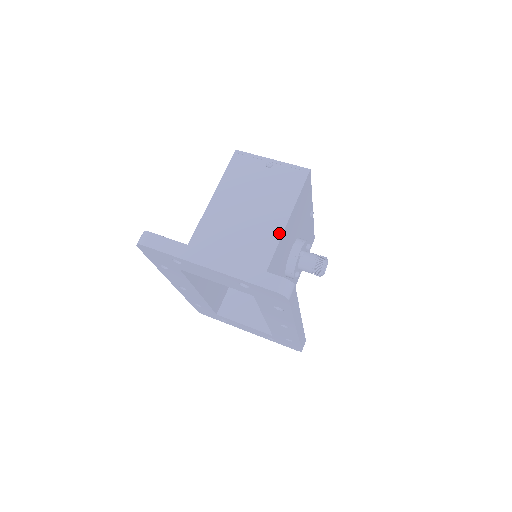
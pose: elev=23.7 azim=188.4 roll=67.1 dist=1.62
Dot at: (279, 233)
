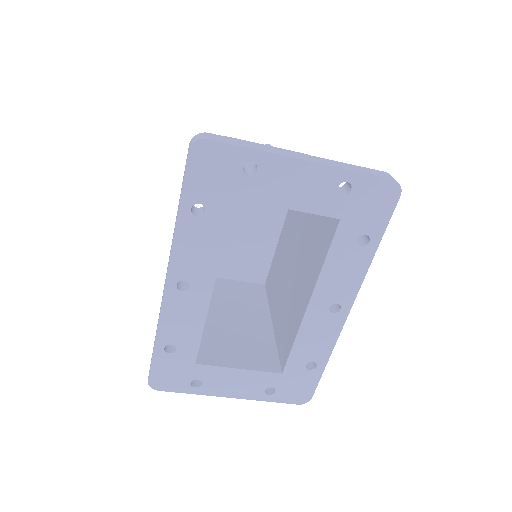
Dot at: occluded
